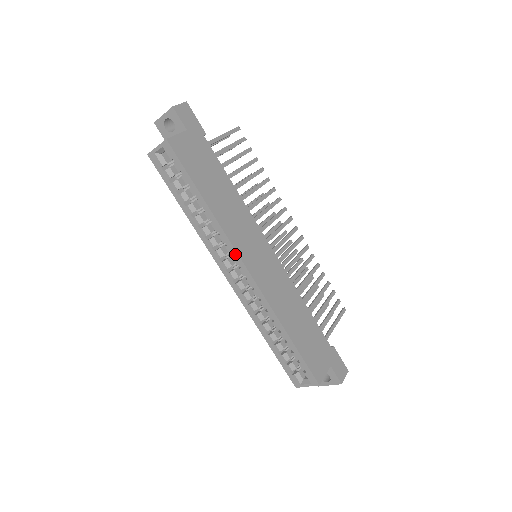
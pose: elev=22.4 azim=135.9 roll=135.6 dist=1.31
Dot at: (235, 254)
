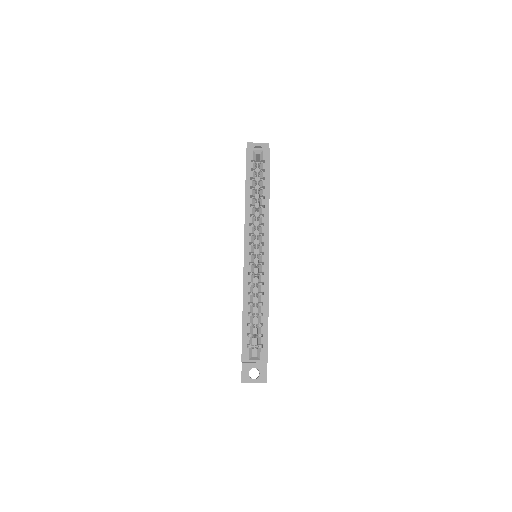
Dot at: (267, 234)
